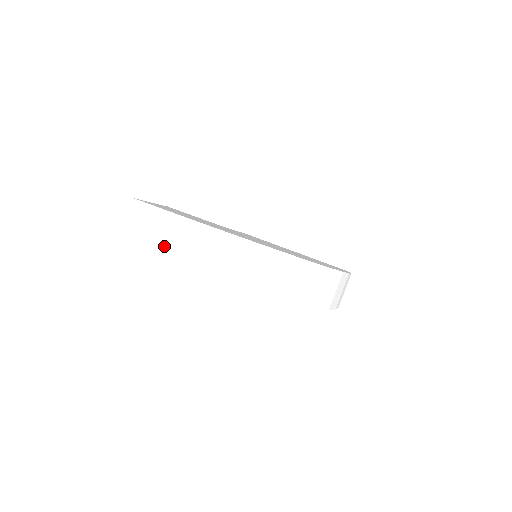
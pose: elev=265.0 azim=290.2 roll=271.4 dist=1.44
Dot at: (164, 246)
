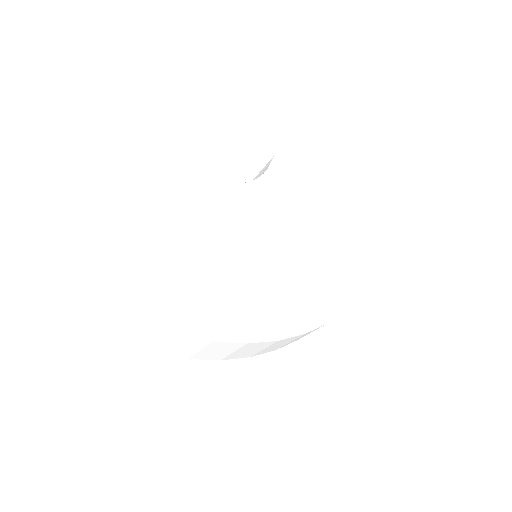
Dot at: (112, 330)
